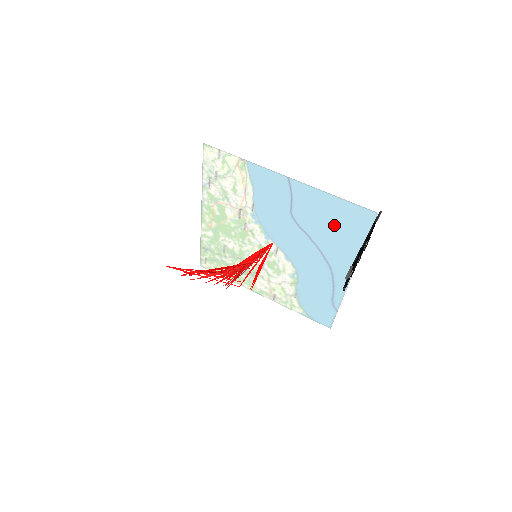
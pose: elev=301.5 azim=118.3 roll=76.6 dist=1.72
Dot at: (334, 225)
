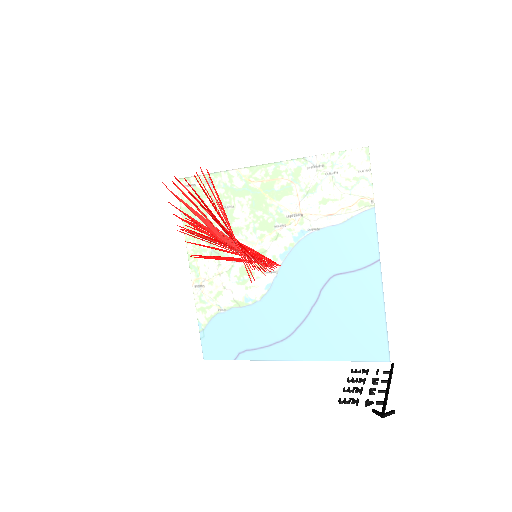
Dot at: (348, 324)
